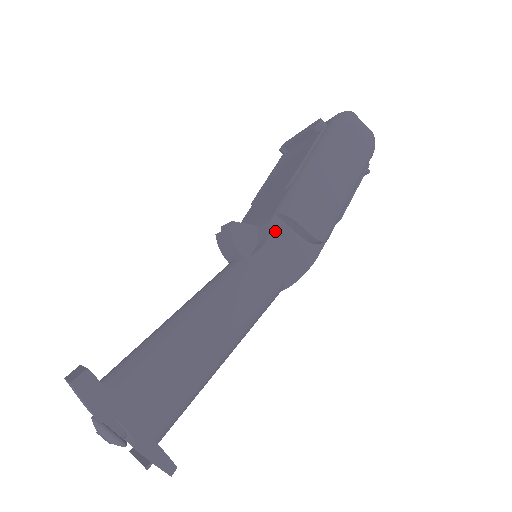
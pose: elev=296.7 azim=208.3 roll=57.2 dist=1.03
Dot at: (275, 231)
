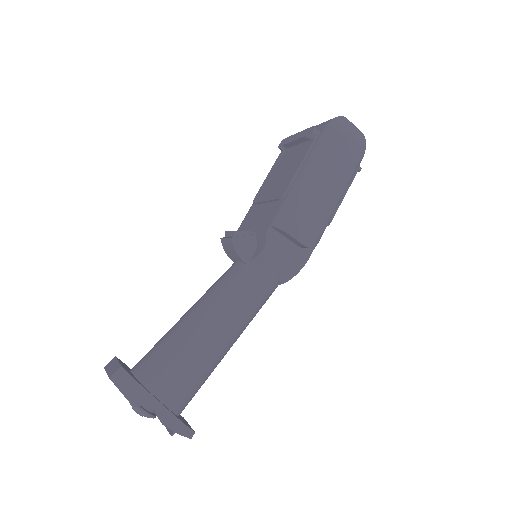
Dot at: (270, 241)
